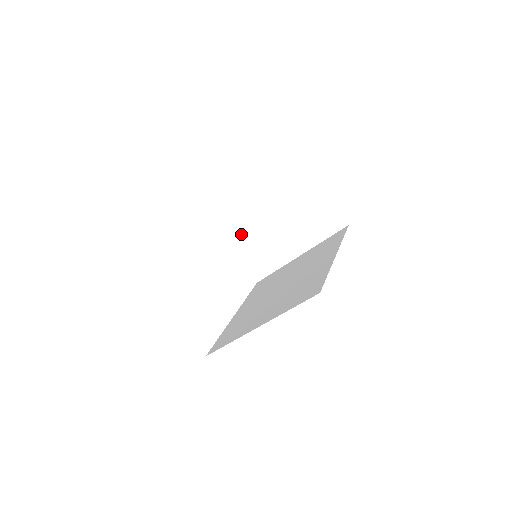
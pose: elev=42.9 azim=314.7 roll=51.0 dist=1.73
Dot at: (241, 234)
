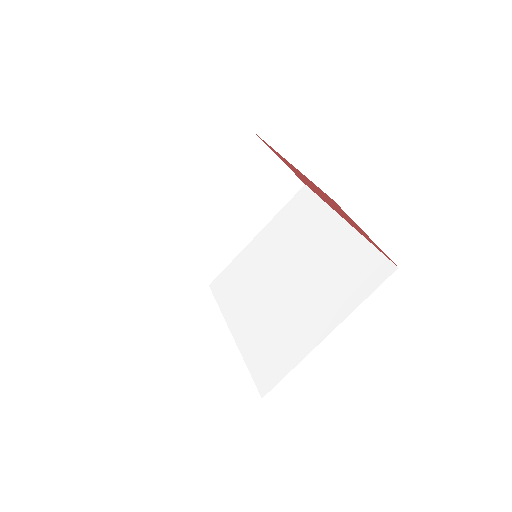
Dot at: (183, 237)
